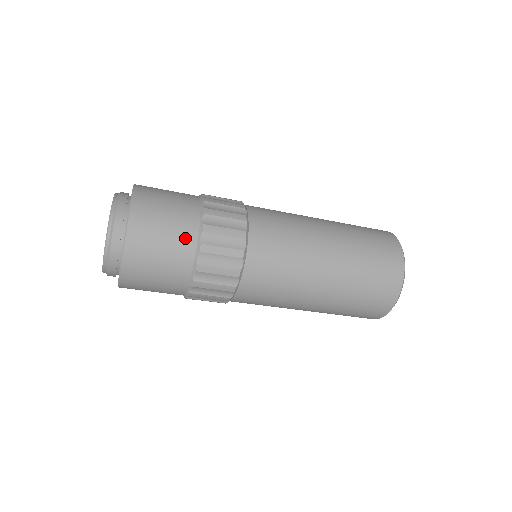
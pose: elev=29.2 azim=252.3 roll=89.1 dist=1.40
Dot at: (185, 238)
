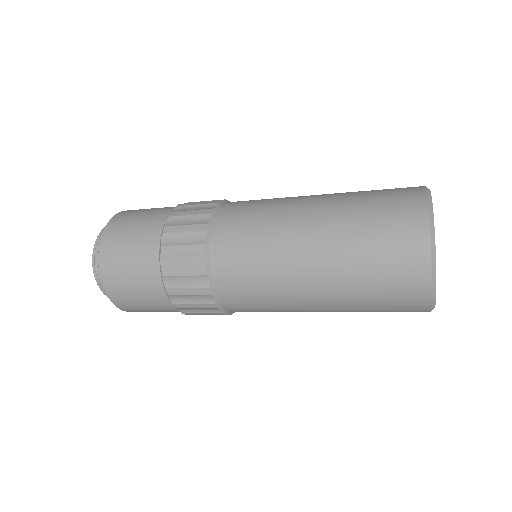
Dot at: (166, 309)
